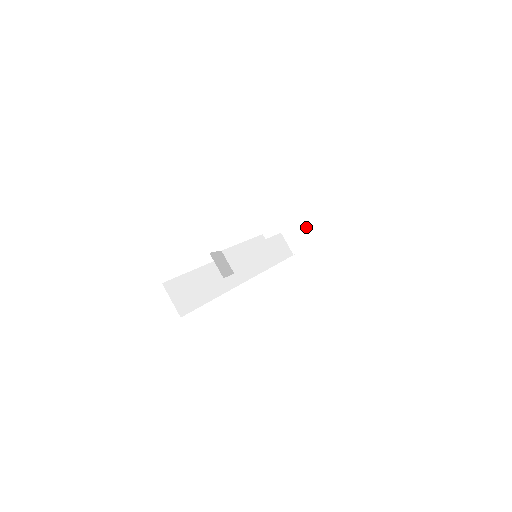
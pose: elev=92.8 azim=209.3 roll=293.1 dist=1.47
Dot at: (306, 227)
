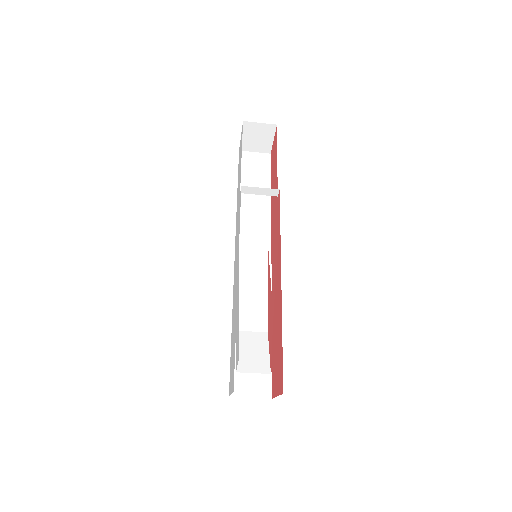
Dot at: (251, 131)
